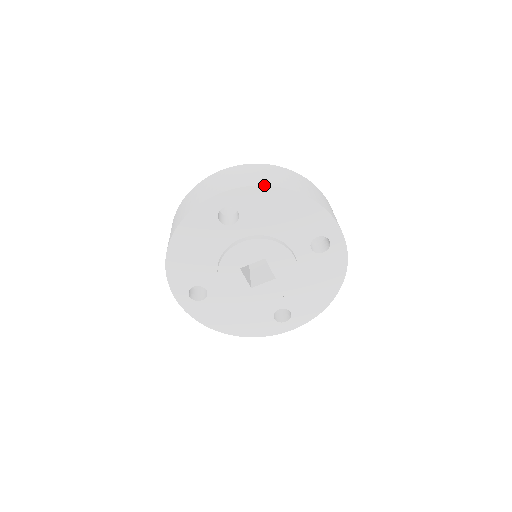
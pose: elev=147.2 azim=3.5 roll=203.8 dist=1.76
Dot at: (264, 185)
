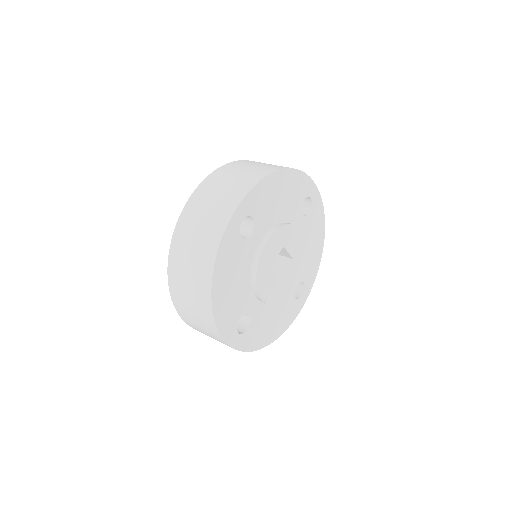
Dot at: (263, 178)
